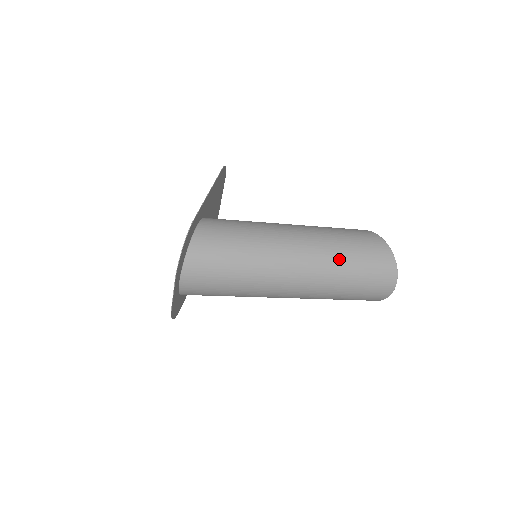
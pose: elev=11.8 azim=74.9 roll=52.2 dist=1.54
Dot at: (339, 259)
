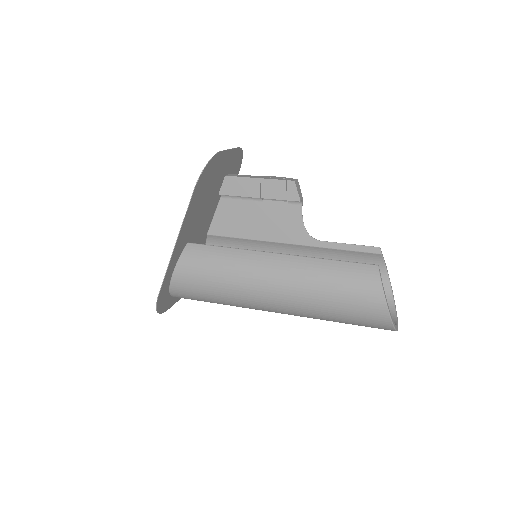
Dot at: (320, 316)
